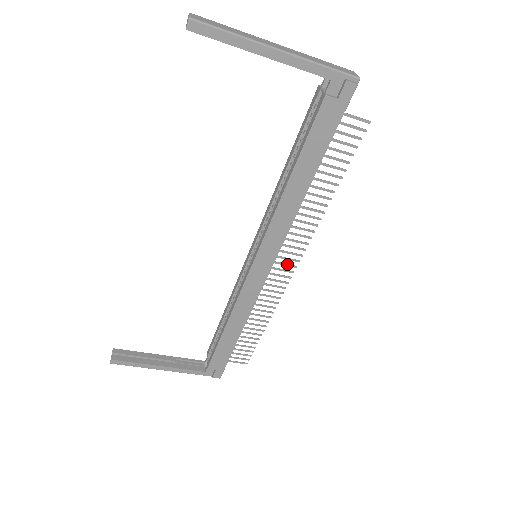
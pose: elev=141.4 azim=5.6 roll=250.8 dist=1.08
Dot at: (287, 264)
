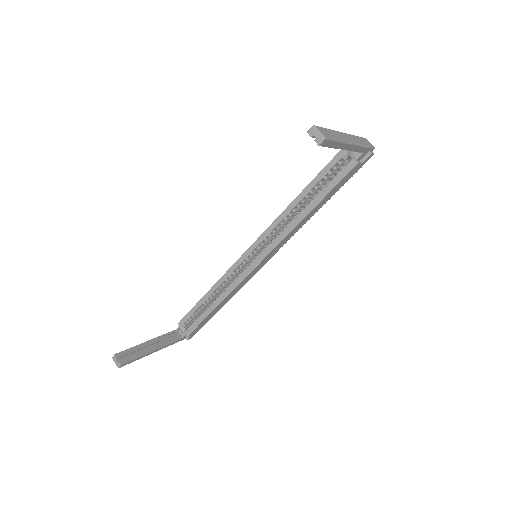
Dot at: occluded
